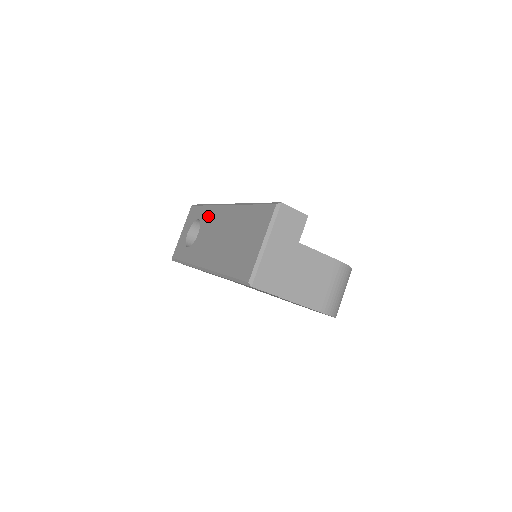
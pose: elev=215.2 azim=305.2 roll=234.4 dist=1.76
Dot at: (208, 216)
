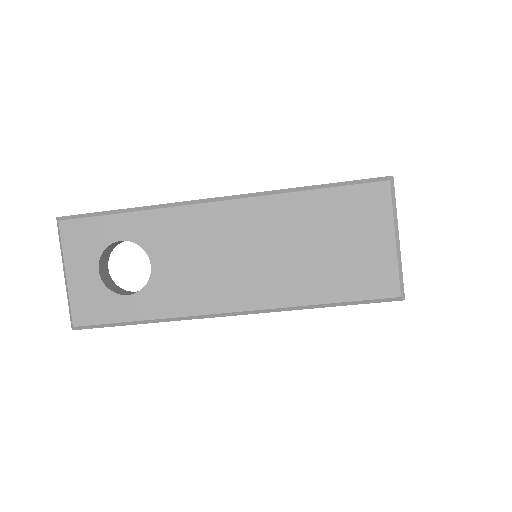
Dot at: (164, 229)
